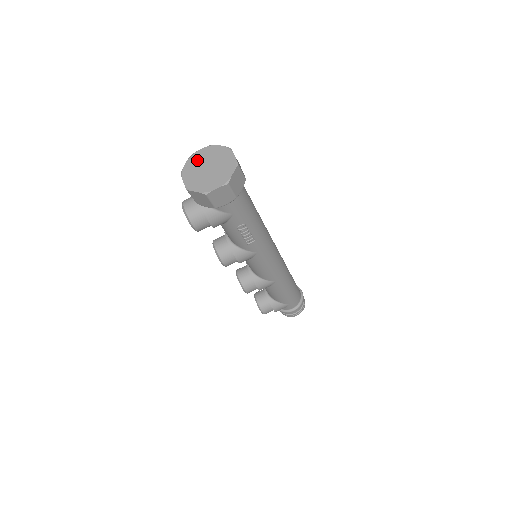
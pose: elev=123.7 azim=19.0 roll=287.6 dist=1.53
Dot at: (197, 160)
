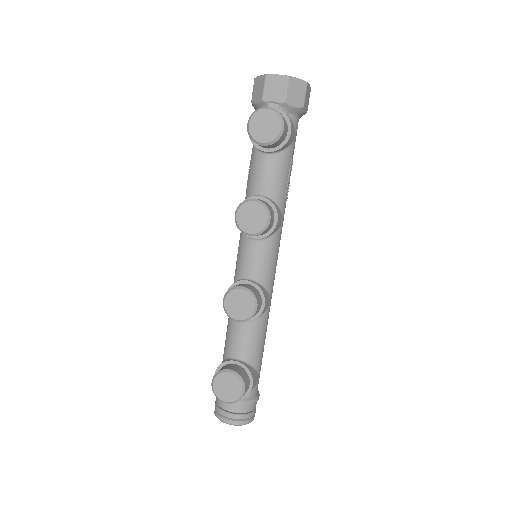
Dot at: occluded
